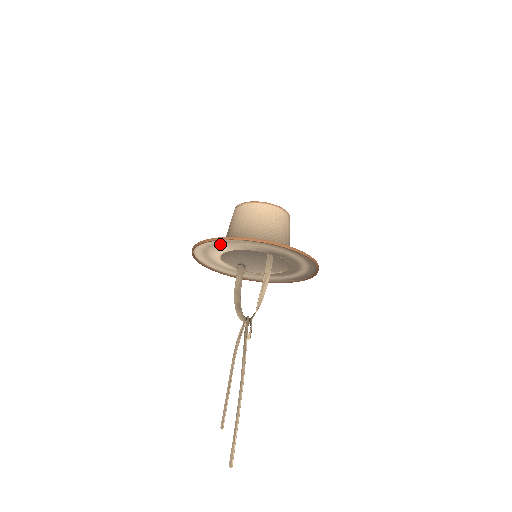
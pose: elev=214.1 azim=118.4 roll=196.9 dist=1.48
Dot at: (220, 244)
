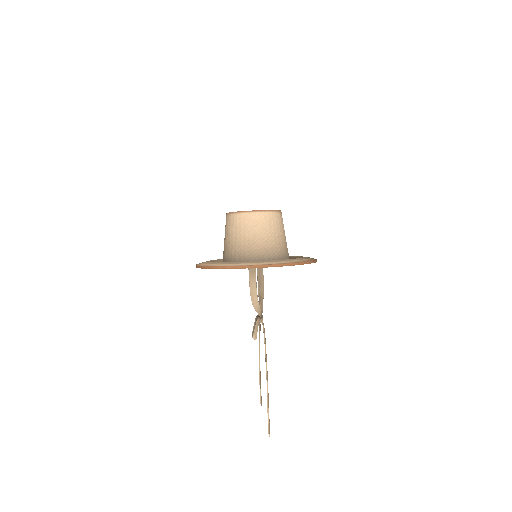
Dot at: occluded
